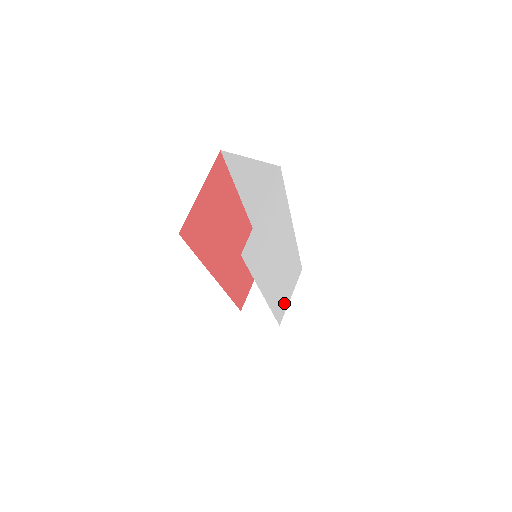
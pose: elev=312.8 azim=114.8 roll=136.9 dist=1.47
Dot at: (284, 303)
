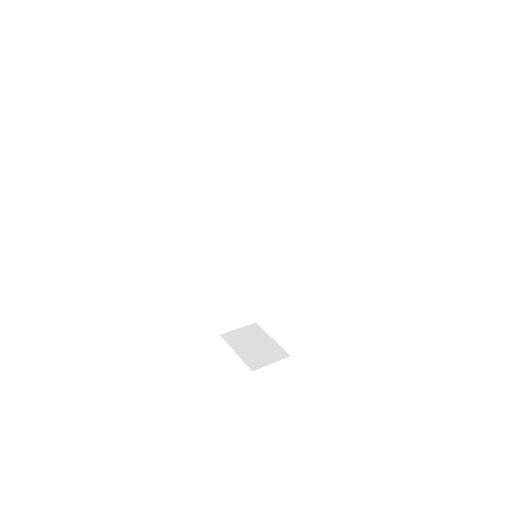
Dot at: occluded
